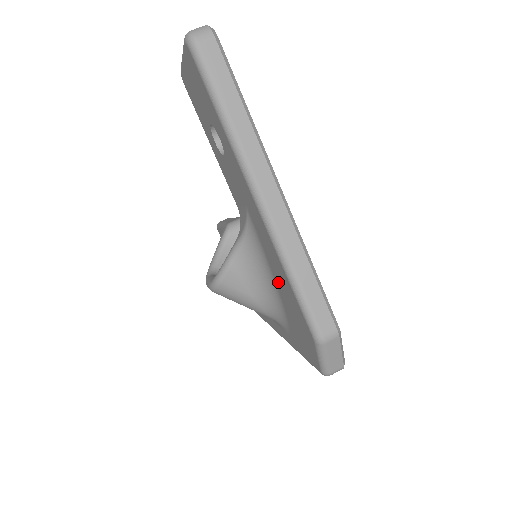
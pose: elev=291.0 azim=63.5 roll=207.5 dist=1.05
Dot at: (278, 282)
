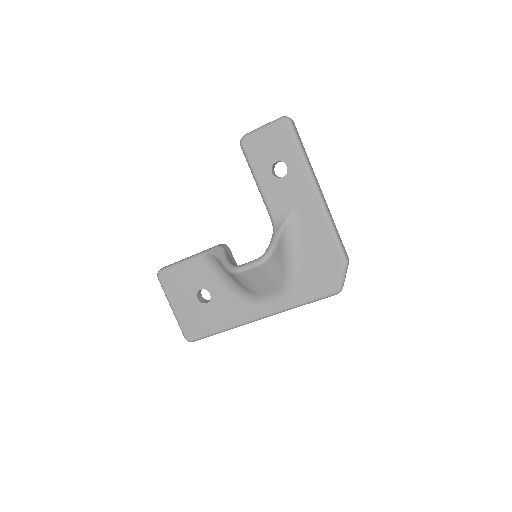
Dot at: (310, 245)
